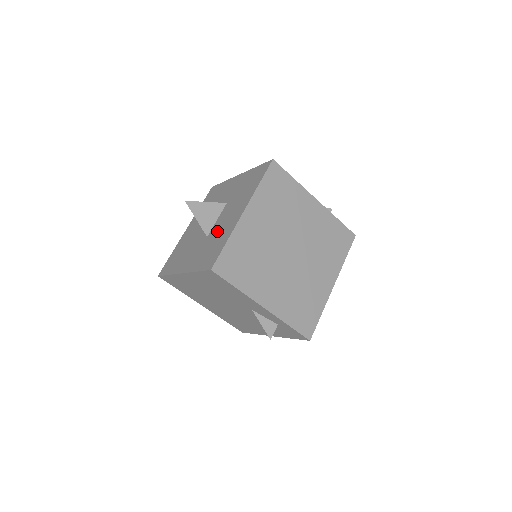
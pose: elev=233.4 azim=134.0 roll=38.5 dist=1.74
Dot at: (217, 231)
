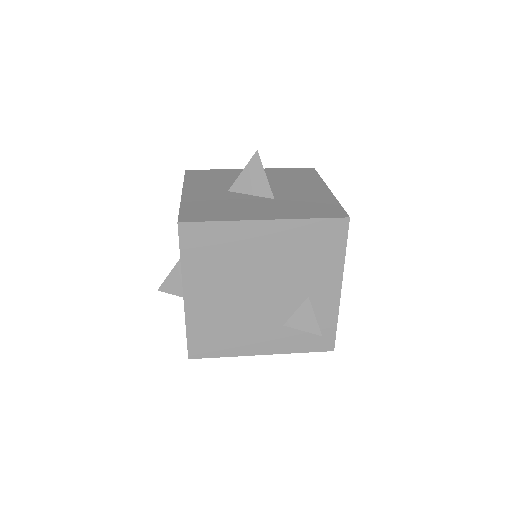
Dot at: (295, 196)
